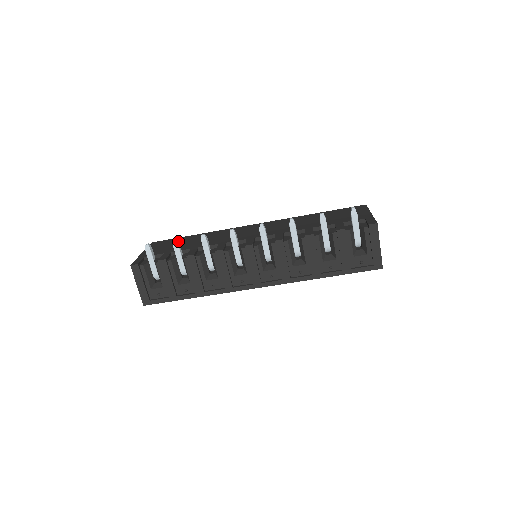
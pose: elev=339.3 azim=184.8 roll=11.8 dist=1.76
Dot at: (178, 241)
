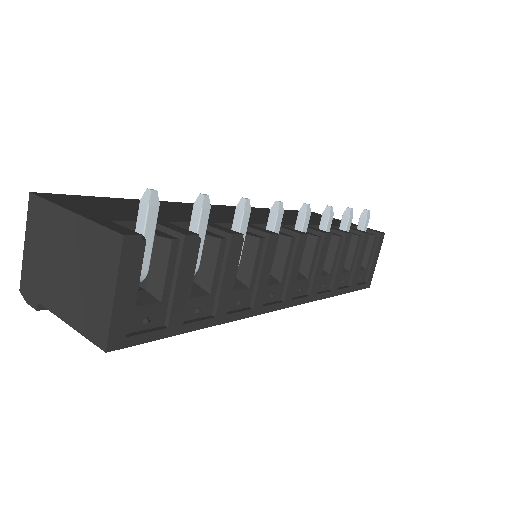
Dot at: occluded
